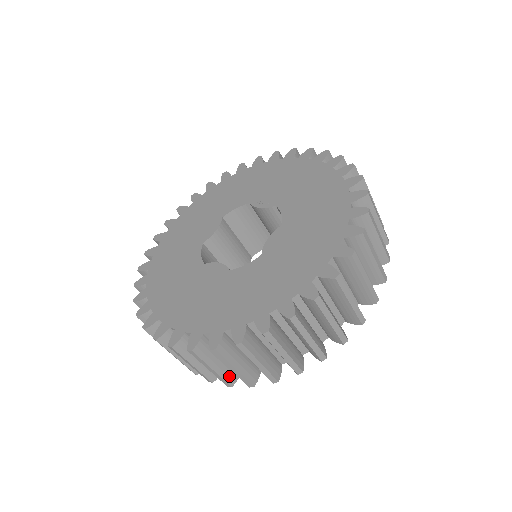
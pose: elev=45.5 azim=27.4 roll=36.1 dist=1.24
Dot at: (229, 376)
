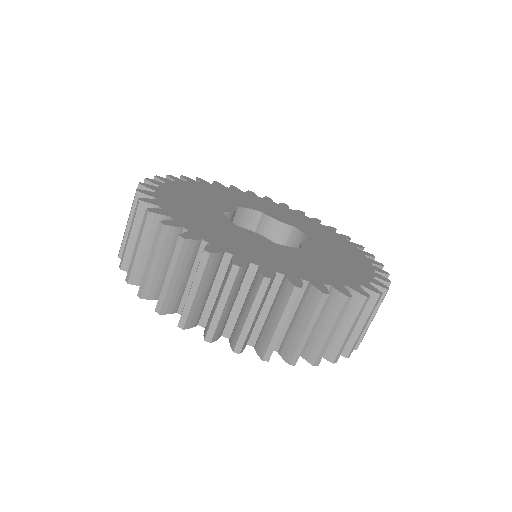
Dot at: (248, 338)
